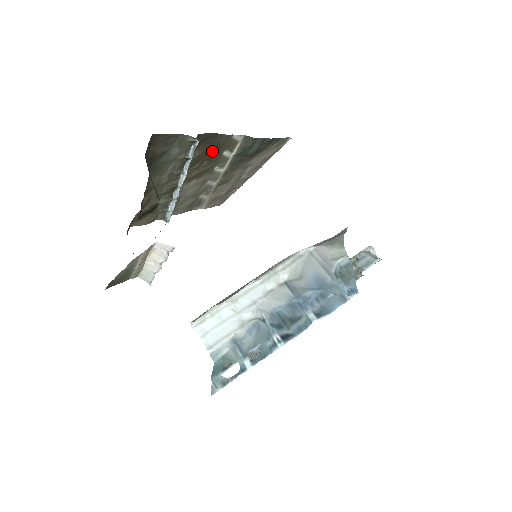
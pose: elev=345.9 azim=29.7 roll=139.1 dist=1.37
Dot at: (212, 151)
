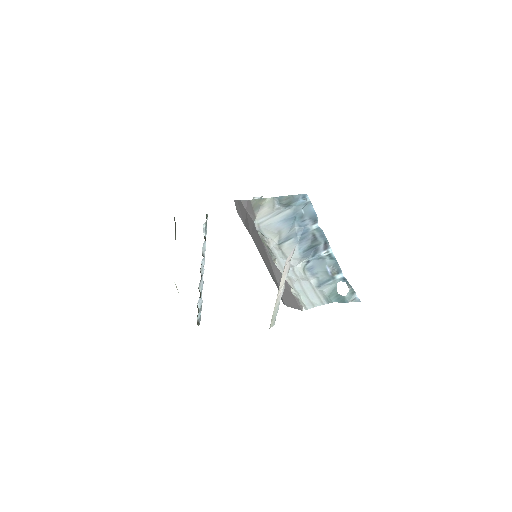
Dot at: occluded
